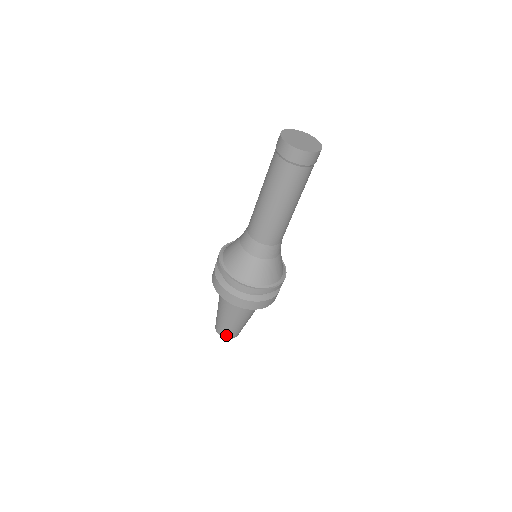
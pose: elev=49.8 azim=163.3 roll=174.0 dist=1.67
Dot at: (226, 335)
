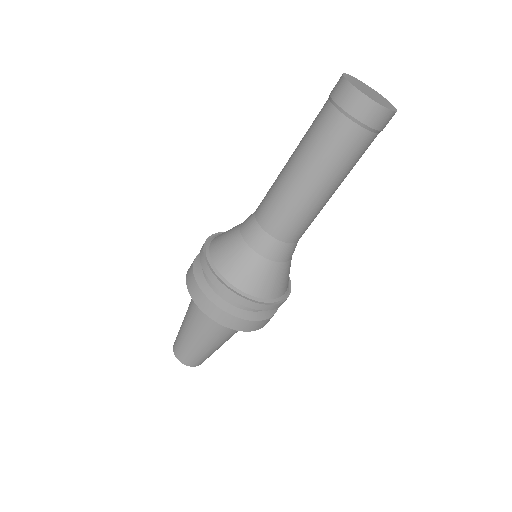
Dot at: (188, 361)
